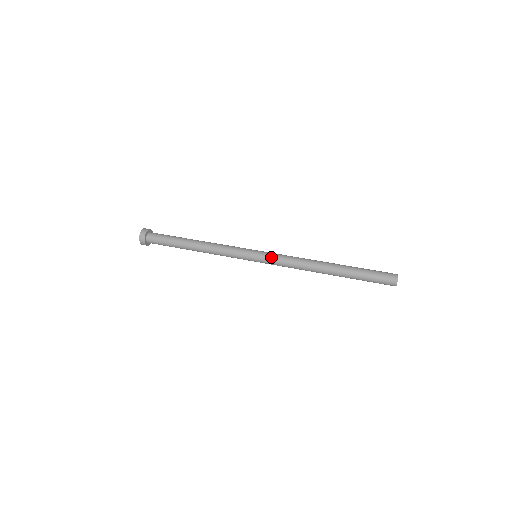
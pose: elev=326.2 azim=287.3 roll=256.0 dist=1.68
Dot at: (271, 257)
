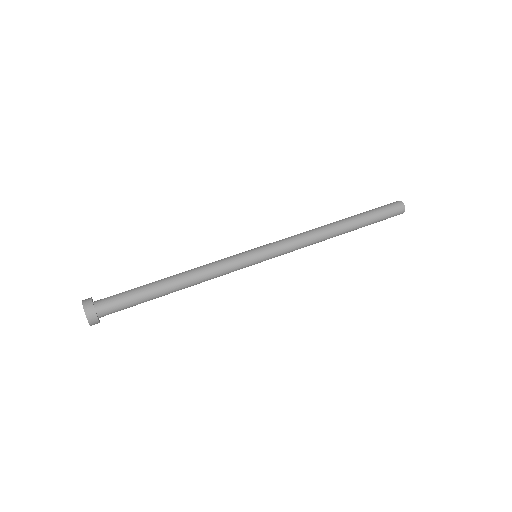
Dot at: (279, 255)
